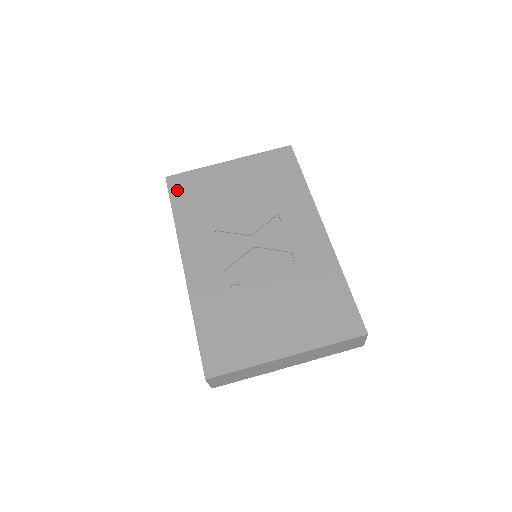
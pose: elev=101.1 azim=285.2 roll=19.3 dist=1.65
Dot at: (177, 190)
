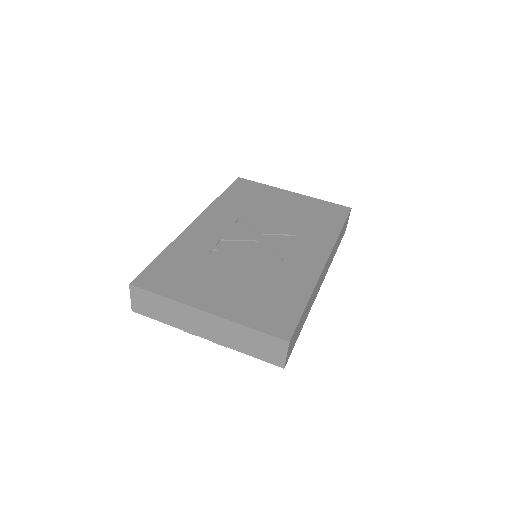
Dot at: (238, 186)
